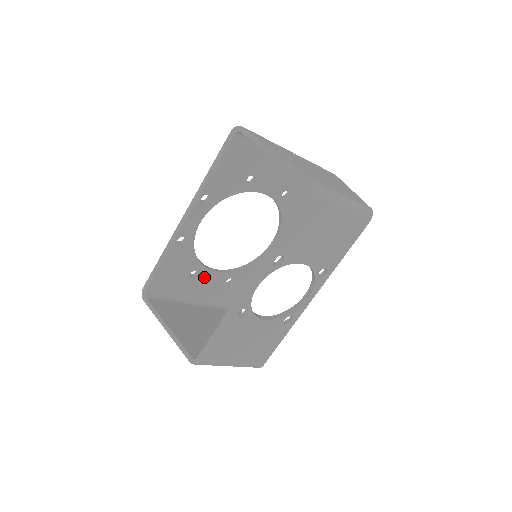
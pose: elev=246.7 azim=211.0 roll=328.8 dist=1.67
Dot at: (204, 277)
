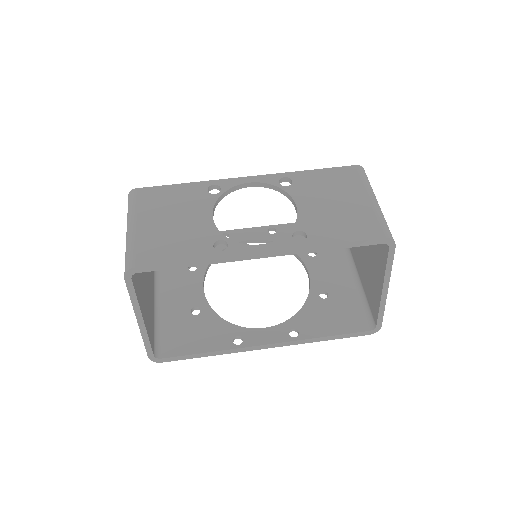
Dot at: (192, 280)
